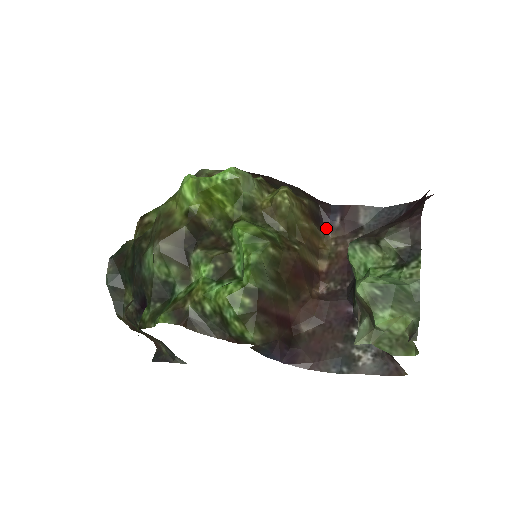
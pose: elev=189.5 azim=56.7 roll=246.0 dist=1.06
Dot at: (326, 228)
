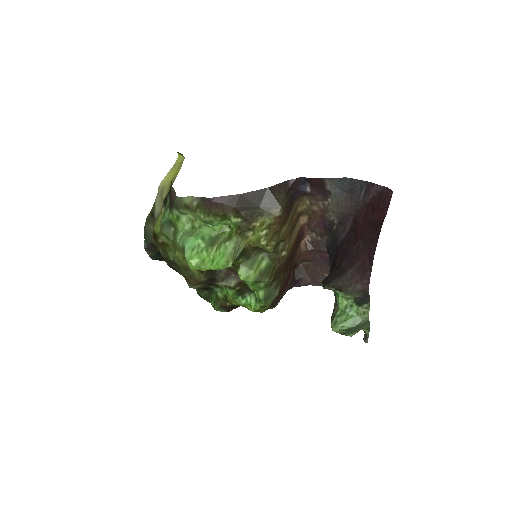
Dot at: (300, 195)
